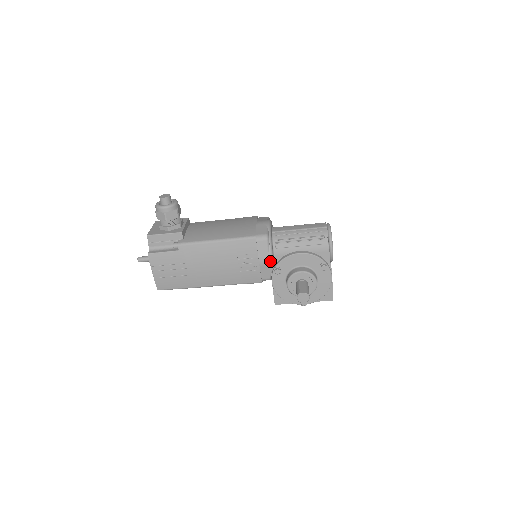
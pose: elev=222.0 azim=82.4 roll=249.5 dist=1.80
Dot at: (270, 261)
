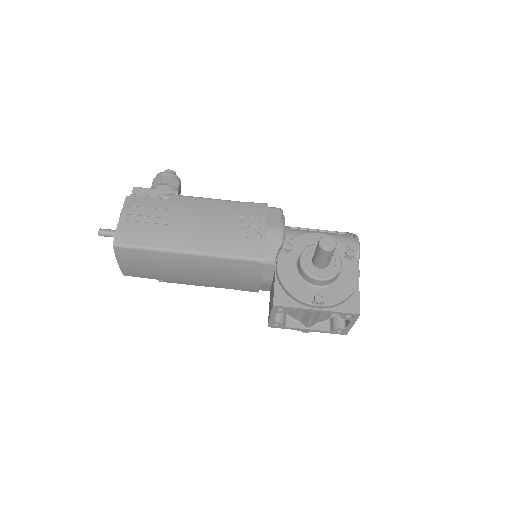
Dot at: (281, 230)
